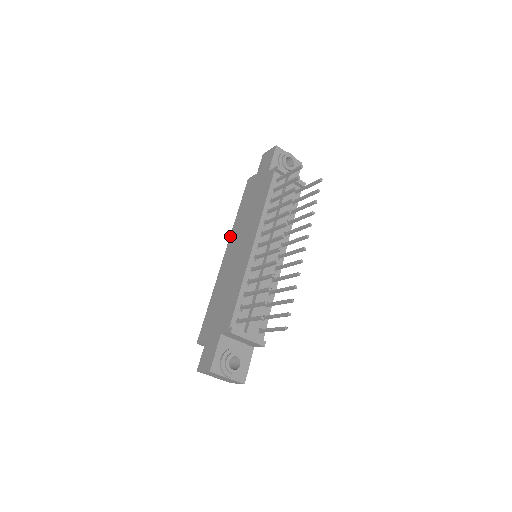
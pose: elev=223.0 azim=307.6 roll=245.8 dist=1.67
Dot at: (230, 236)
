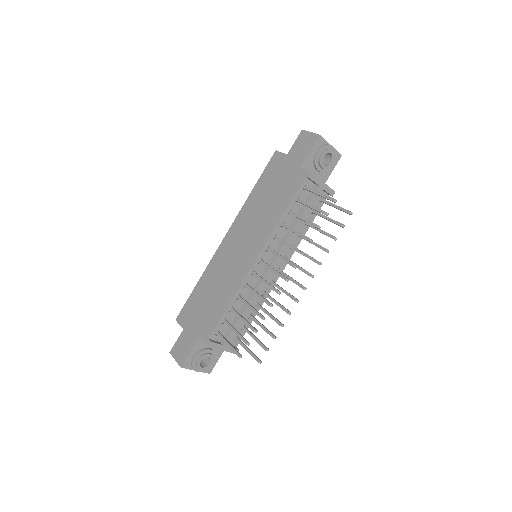
Dot at: (236, 217)
